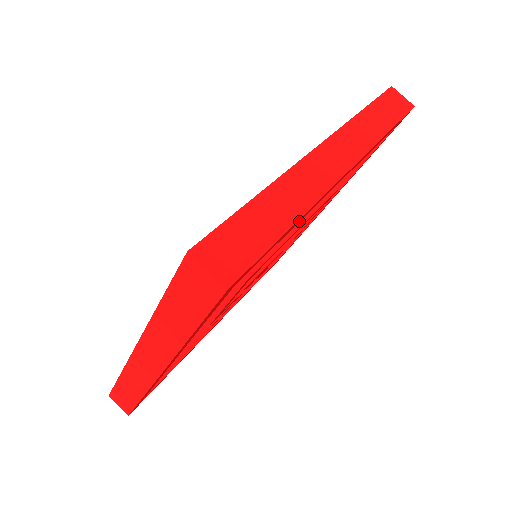
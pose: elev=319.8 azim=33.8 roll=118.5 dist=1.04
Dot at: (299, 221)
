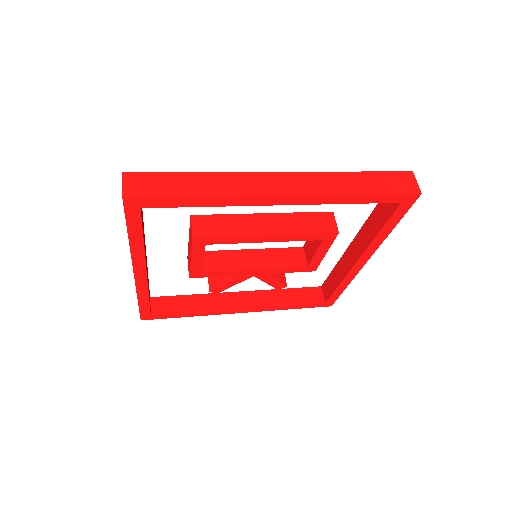
Dot at: (220, 205)
